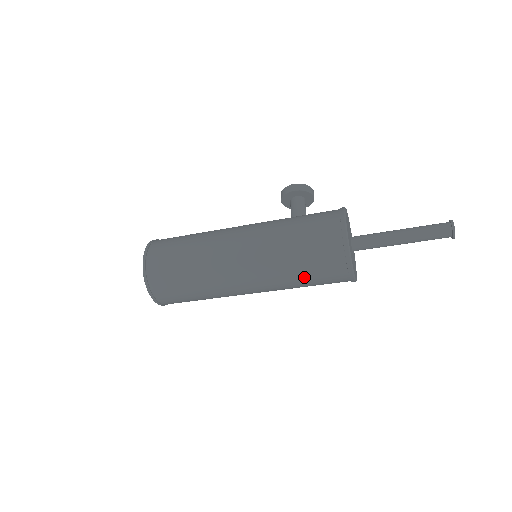
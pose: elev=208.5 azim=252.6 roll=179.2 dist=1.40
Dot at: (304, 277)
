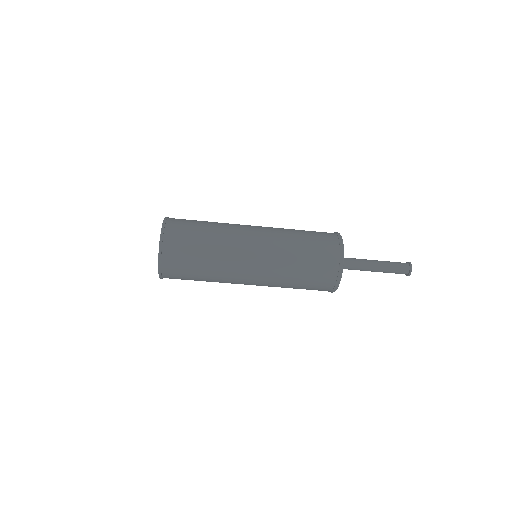
Dot at: (304, 247)
